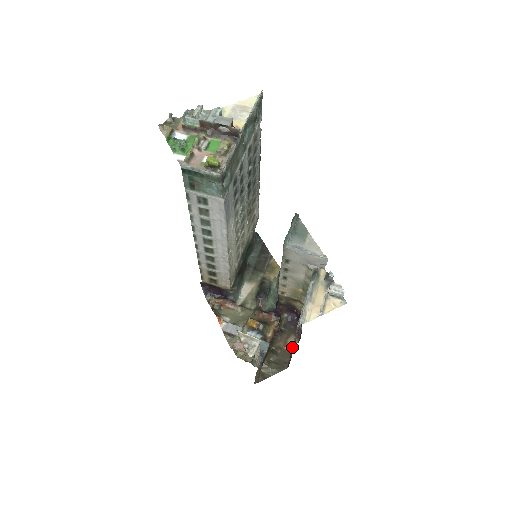
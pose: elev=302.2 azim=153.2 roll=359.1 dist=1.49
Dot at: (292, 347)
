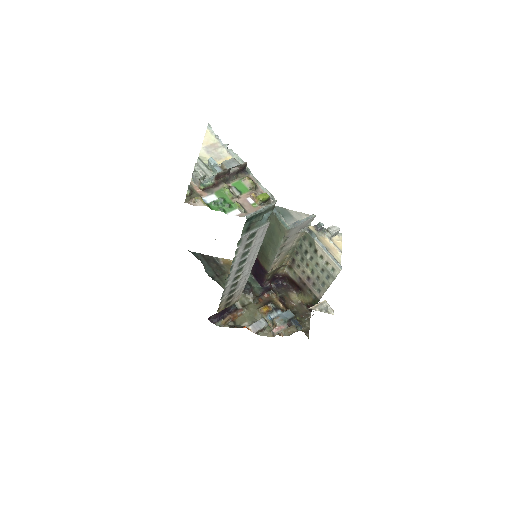
Dot at: (298, 300)
